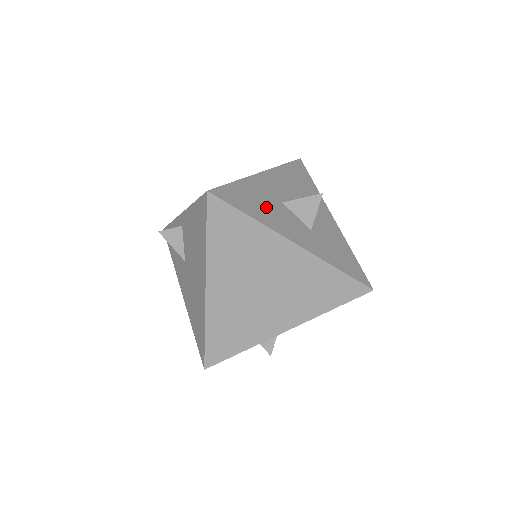
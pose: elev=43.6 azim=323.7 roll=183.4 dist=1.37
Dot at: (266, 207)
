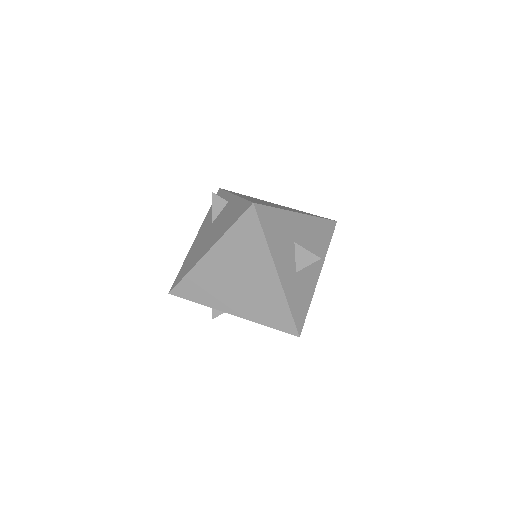
Dot at: (281, 238)
